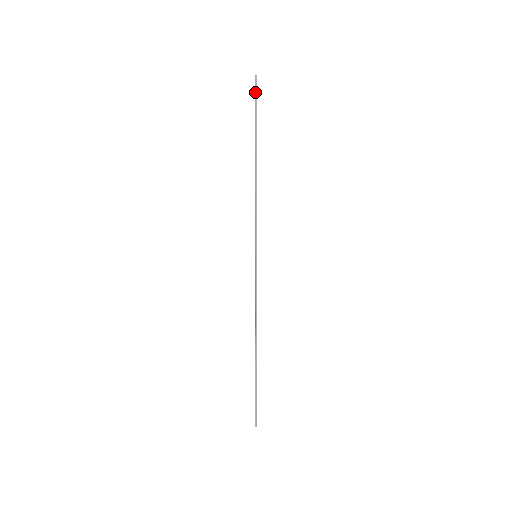
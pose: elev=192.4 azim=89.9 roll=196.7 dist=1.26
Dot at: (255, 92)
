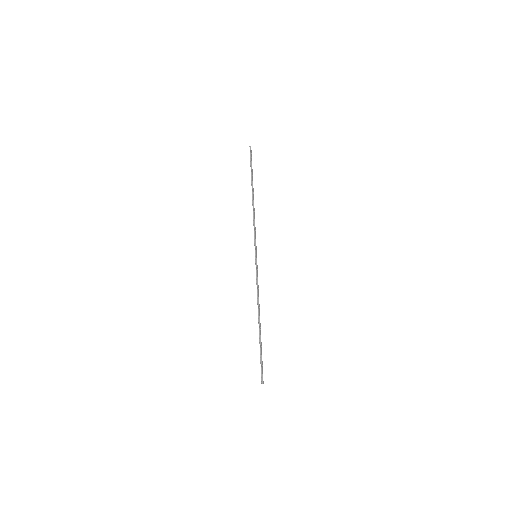
Dot at: (250, 156)
